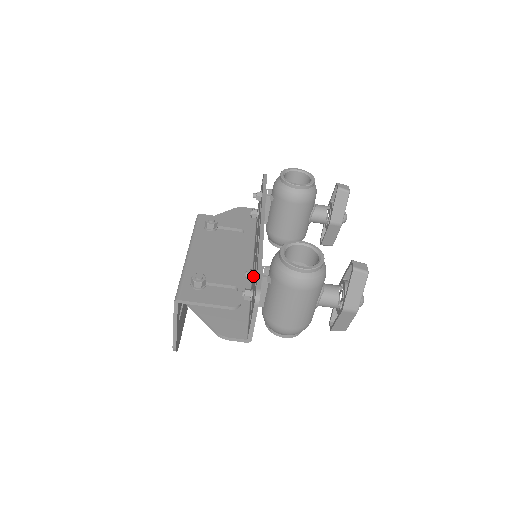
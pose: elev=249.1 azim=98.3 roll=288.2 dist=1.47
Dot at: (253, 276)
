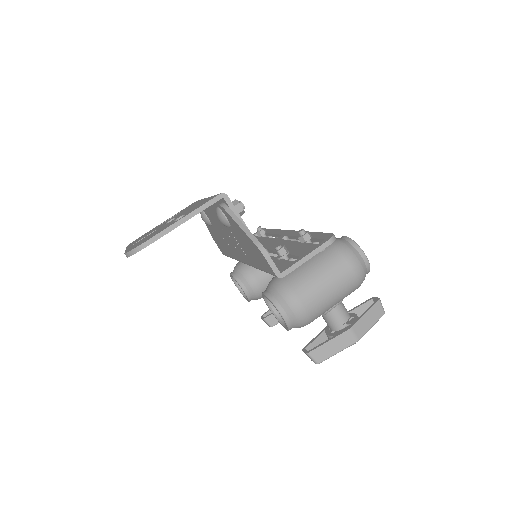
Dot at: (310, 235)
